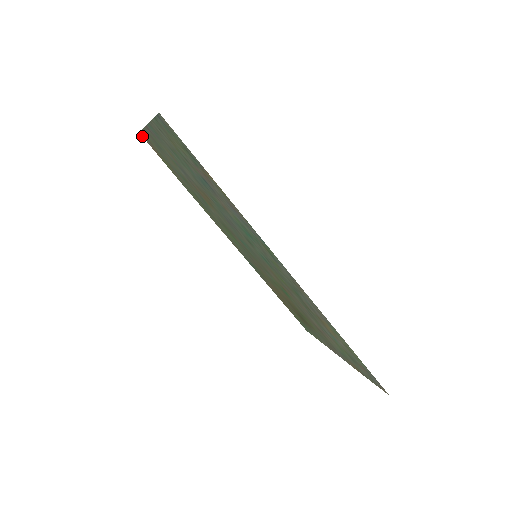
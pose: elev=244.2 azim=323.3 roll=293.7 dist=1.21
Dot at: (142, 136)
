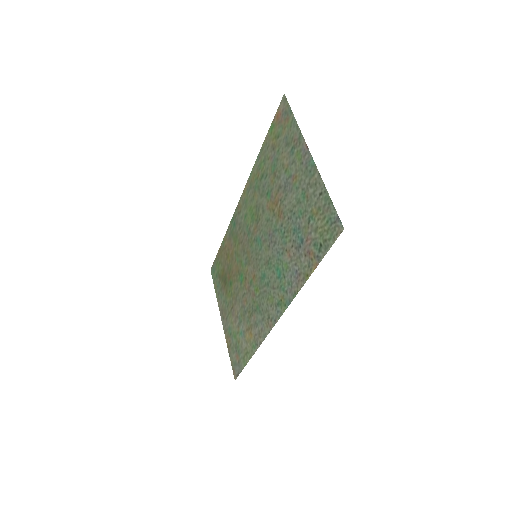
Dot at: (283, 98)
